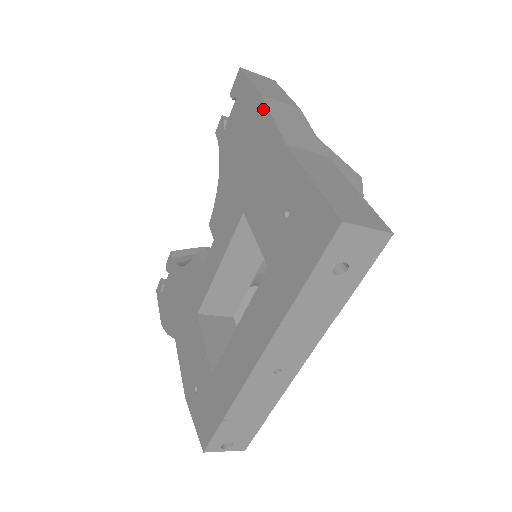
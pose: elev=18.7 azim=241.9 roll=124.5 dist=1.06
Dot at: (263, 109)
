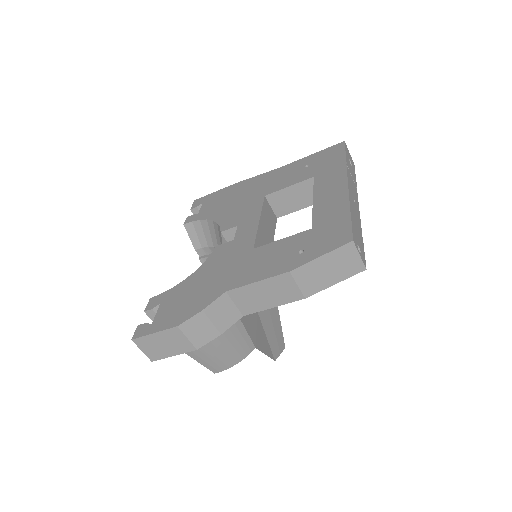
Dot at: (243, 182)
